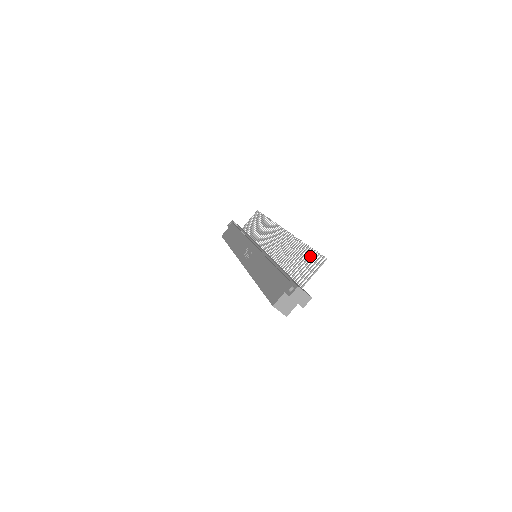
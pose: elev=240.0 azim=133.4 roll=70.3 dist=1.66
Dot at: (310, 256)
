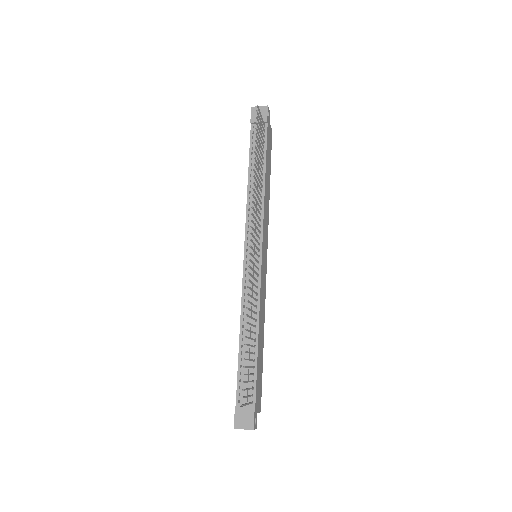
Dot at: (246, 367)
